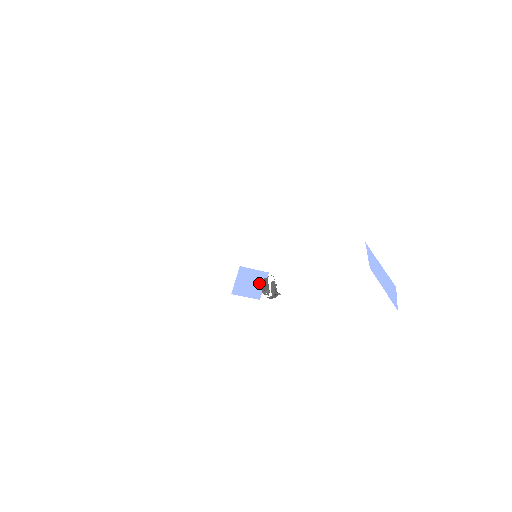
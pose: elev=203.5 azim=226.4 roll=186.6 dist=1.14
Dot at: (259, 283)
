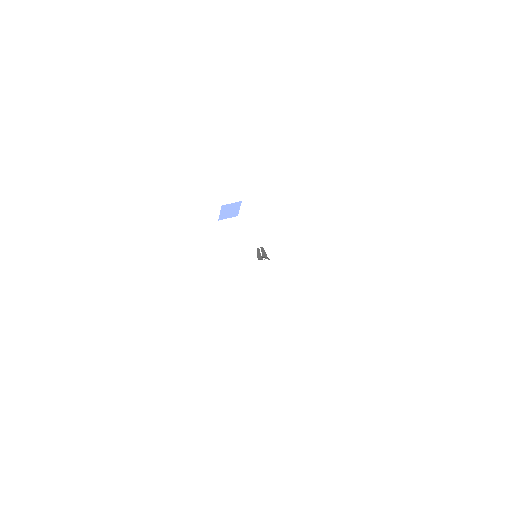
Dot at: (236, 208)
